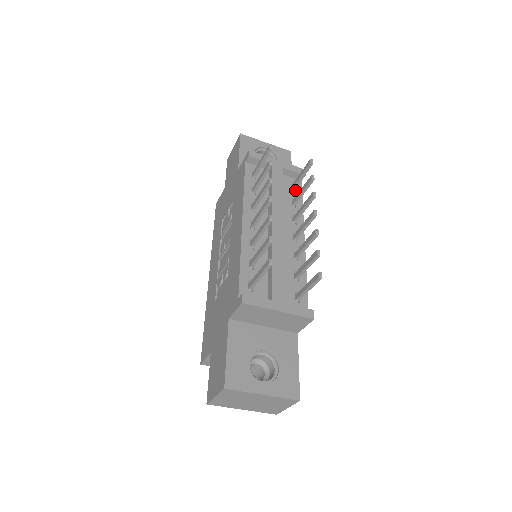
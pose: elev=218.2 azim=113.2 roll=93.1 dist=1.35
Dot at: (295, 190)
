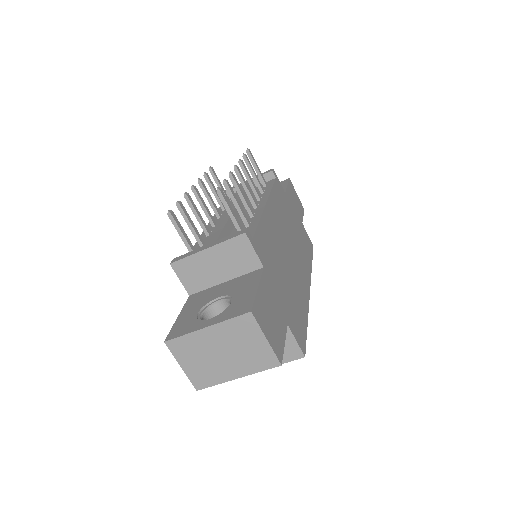
Dot at: (267, 186)
